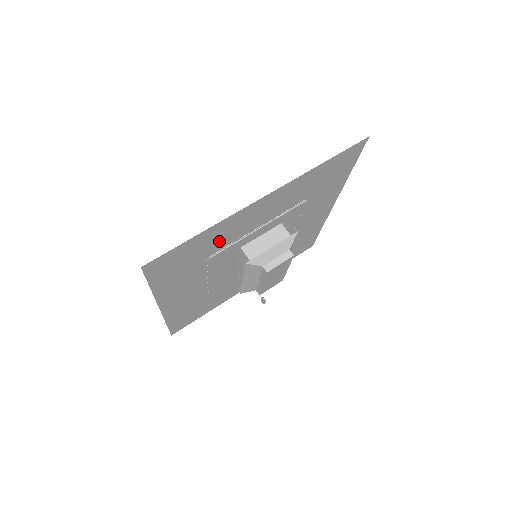
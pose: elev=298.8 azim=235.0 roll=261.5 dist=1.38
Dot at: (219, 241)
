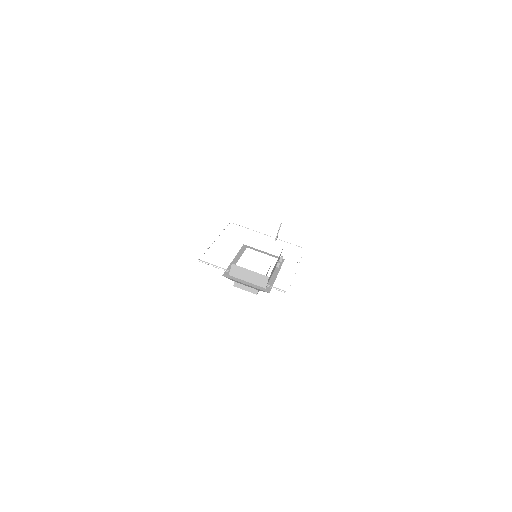
Dot at: occluded
